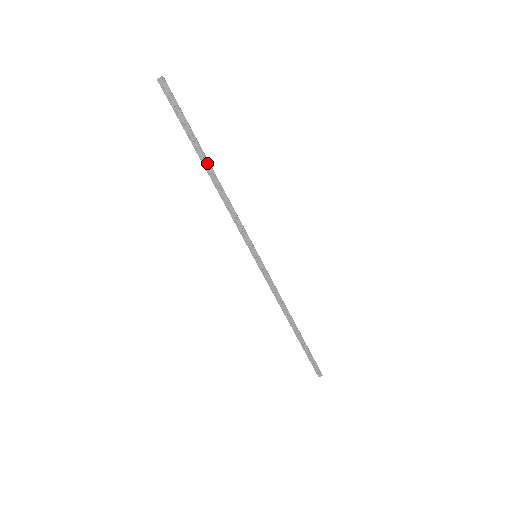
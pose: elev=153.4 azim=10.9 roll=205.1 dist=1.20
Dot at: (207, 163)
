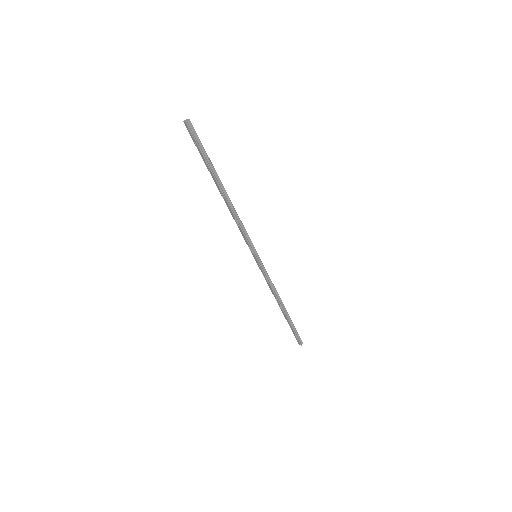
Dot at: (219, 187)
